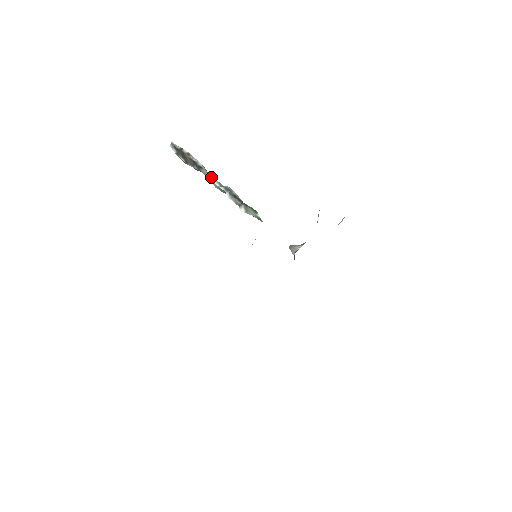
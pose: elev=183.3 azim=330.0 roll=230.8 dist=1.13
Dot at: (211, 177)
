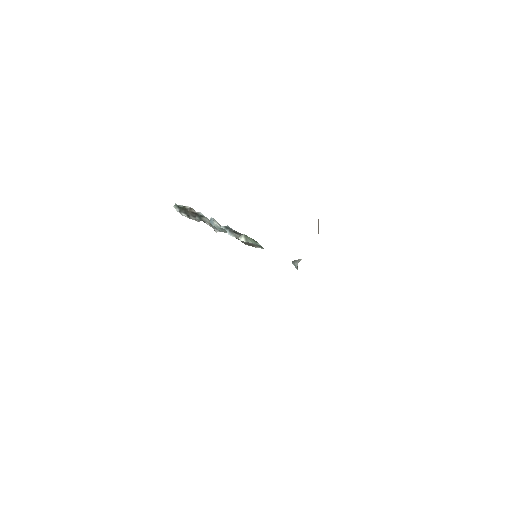
Dot at: (212, 219)
